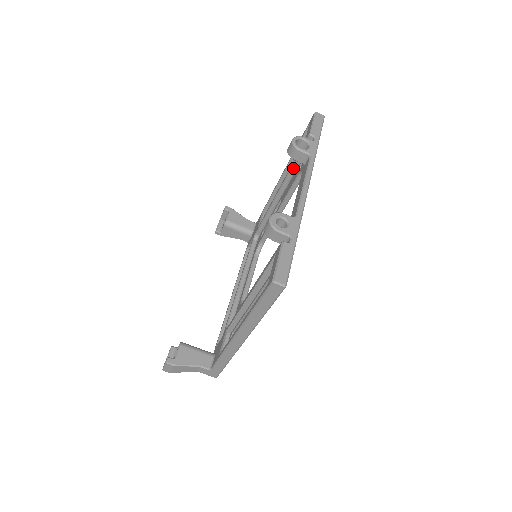
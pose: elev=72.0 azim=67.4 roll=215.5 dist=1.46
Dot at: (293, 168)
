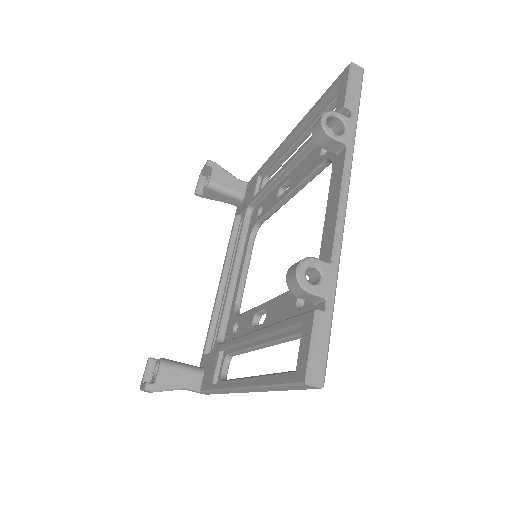
Dot at: (312, 143)
